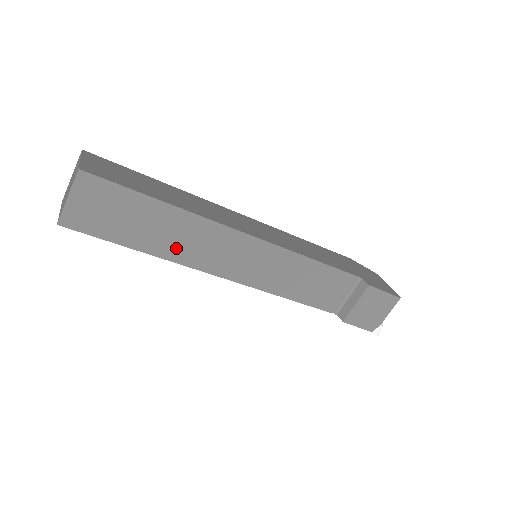
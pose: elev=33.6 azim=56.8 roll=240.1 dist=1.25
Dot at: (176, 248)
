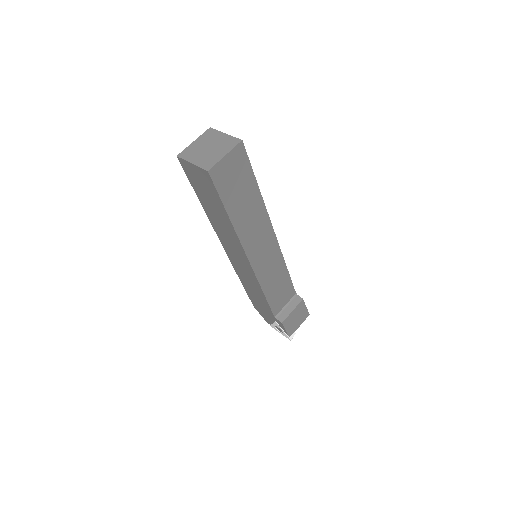
Dot at: (244, 226)
